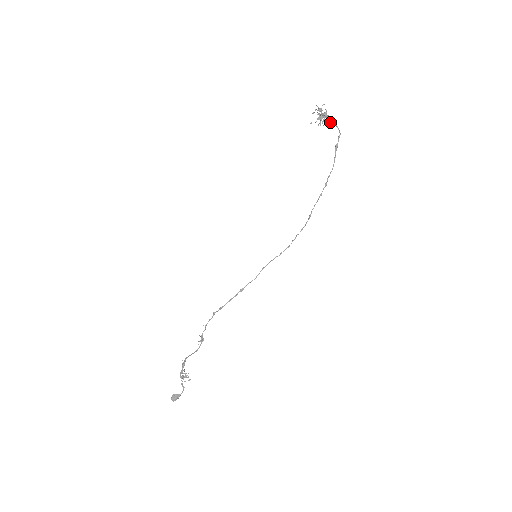
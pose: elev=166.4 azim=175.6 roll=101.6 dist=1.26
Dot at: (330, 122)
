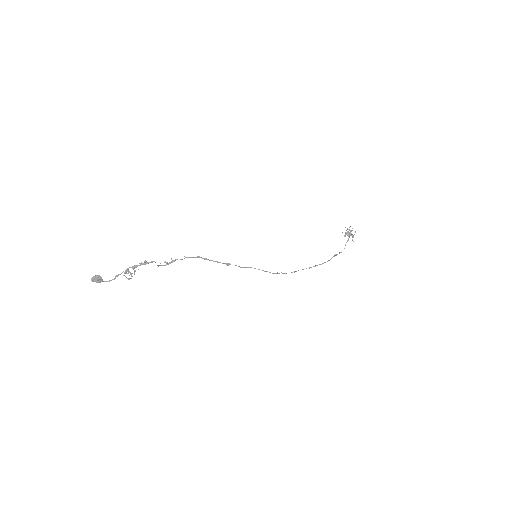
Dot at: (353, 241)
